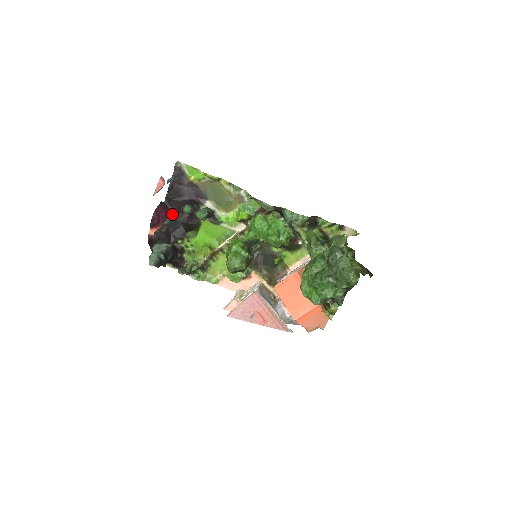
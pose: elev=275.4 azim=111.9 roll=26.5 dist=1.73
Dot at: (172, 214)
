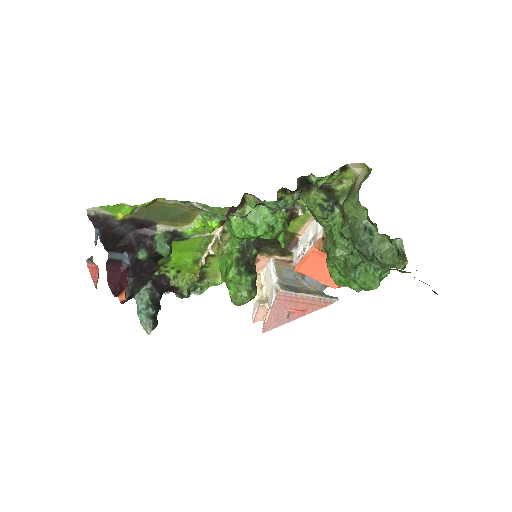
Dot at: (128, 266)
